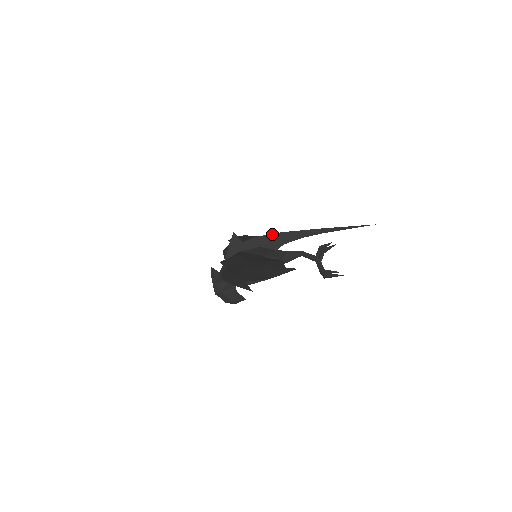
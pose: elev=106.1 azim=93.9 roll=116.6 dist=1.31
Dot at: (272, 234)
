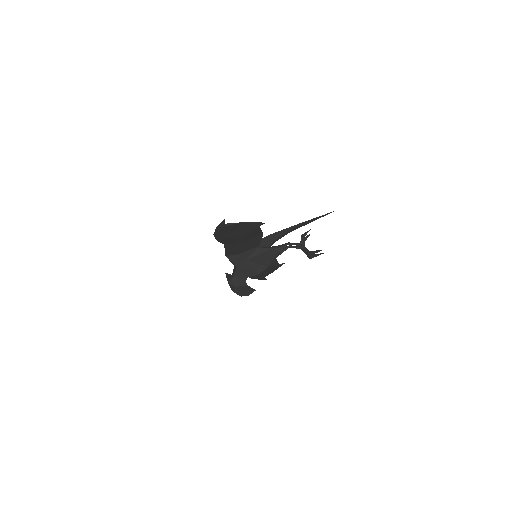
Dot at: (264, 238)
